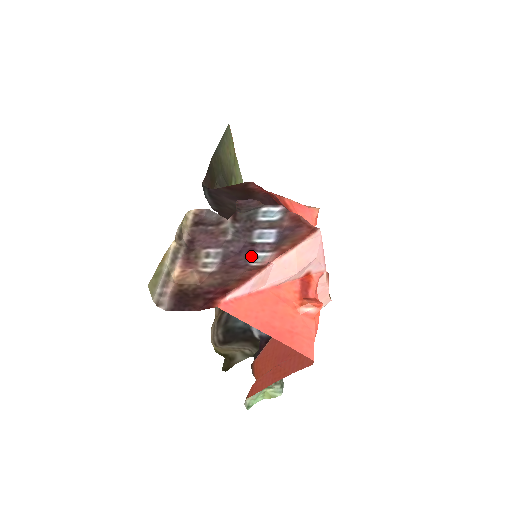
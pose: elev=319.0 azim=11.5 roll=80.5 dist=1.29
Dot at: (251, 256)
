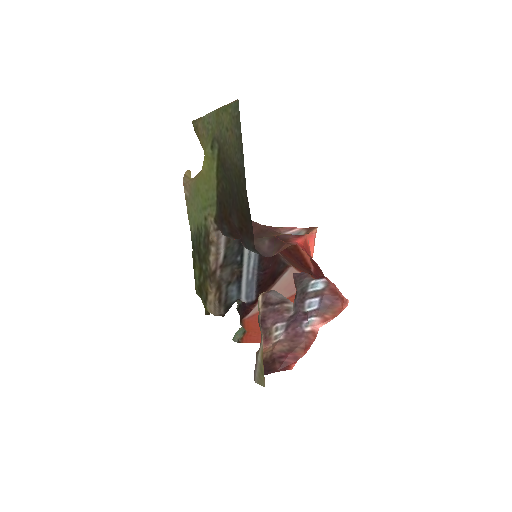
Dot at: (305, 323)
